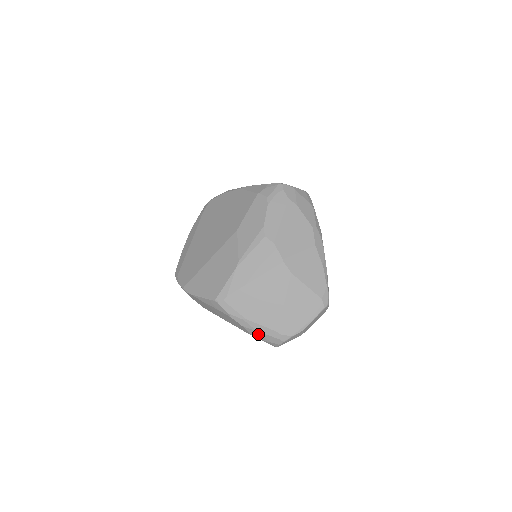
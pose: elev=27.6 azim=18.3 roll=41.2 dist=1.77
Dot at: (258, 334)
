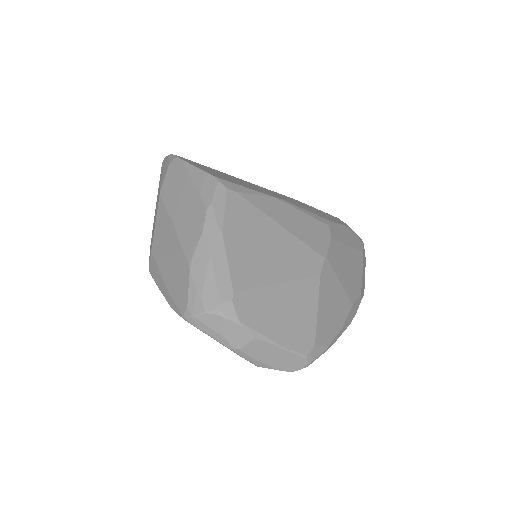
Dot at: (204, 265)
